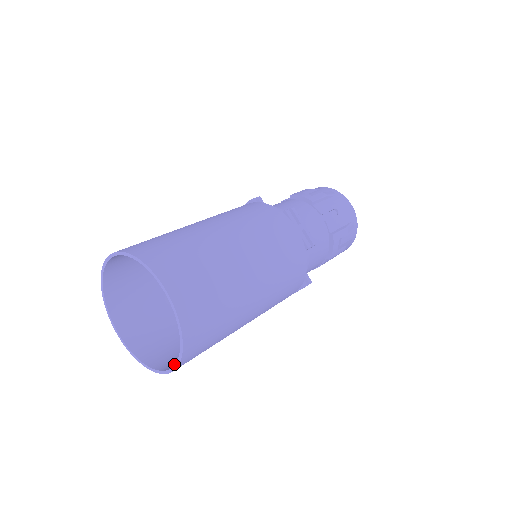
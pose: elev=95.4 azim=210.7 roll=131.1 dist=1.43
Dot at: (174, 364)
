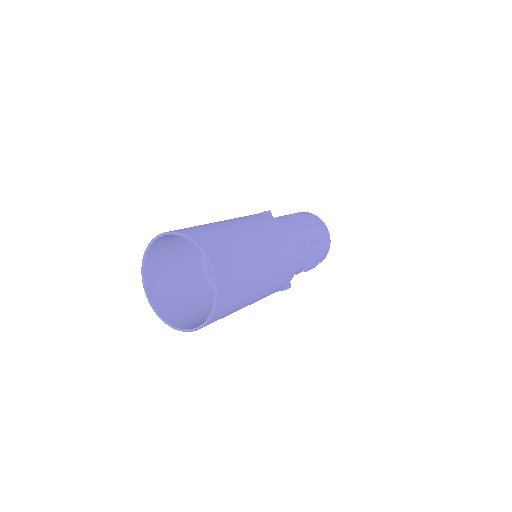
Dot at: (191, 326)
